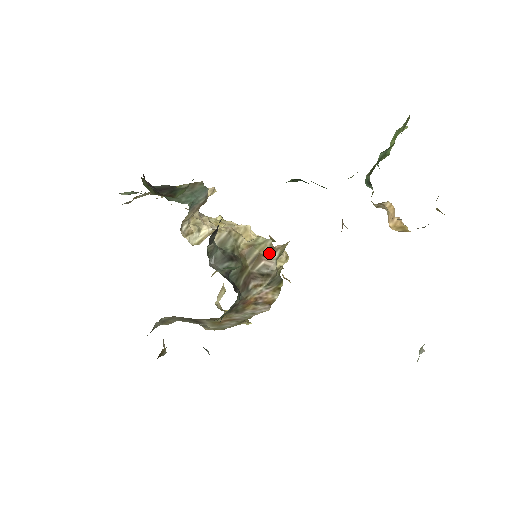
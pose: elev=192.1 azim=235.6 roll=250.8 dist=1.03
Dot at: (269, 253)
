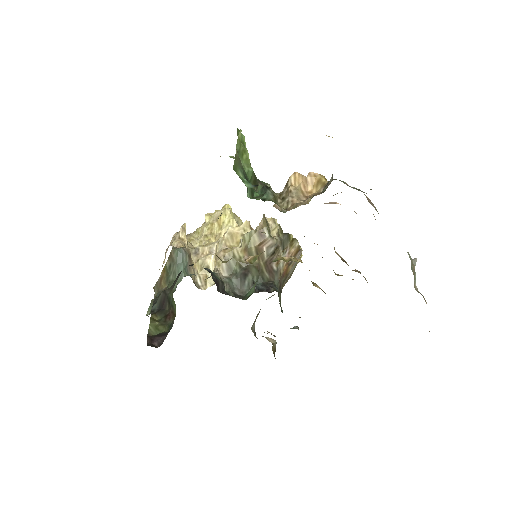
Dot at: (261, 239)
